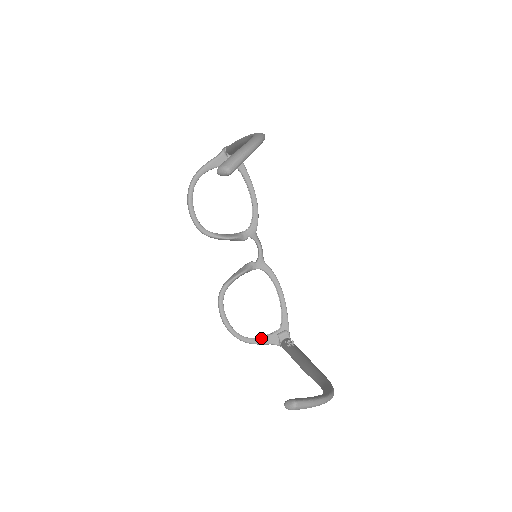
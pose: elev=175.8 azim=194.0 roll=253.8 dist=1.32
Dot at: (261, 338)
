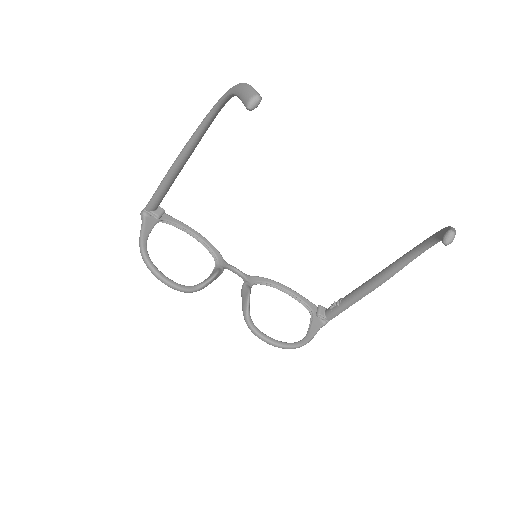
Dot at: (310, 331)
